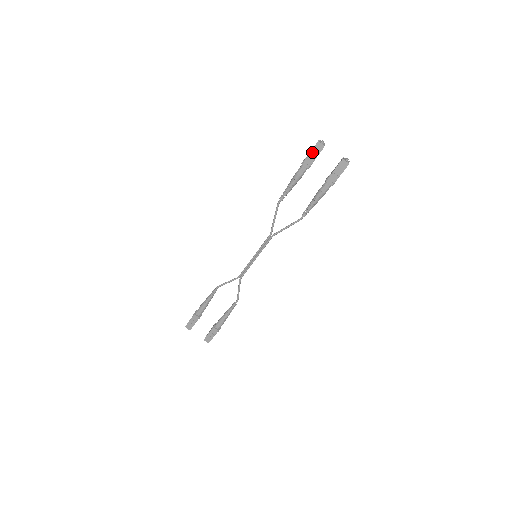
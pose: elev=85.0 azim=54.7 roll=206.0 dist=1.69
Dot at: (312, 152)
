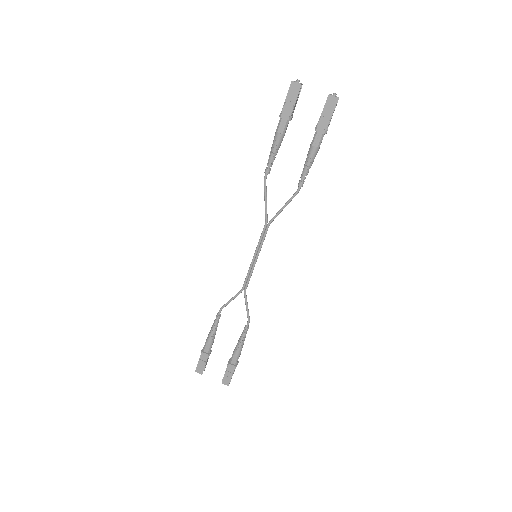
Dot at: (288, 97)
